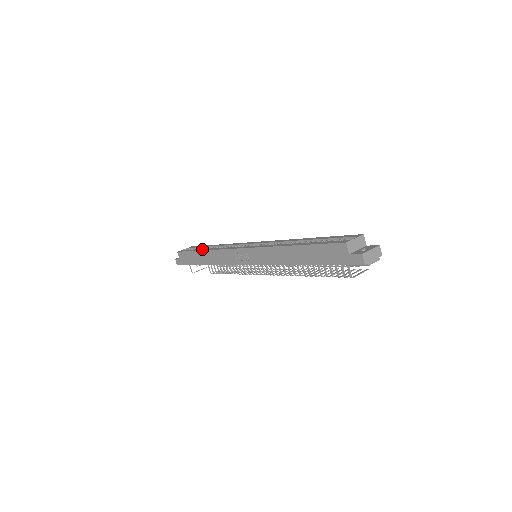
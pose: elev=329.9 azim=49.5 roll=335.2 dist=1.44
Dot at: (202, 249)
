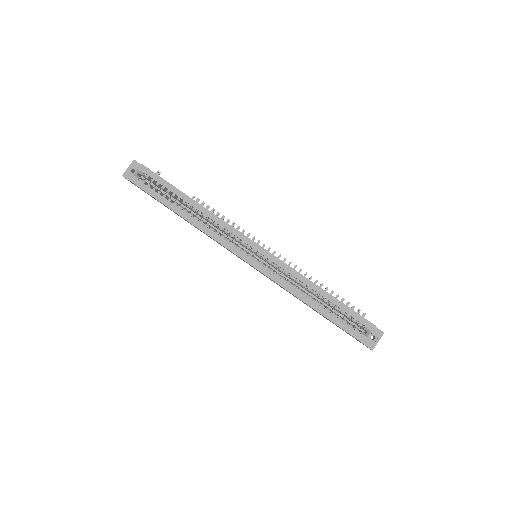
Dot at: (177, 210)
